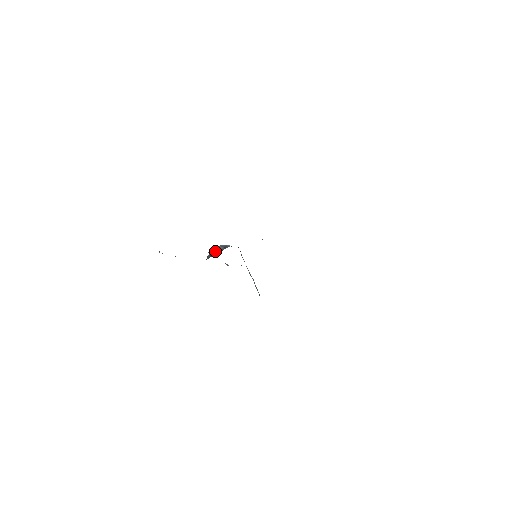
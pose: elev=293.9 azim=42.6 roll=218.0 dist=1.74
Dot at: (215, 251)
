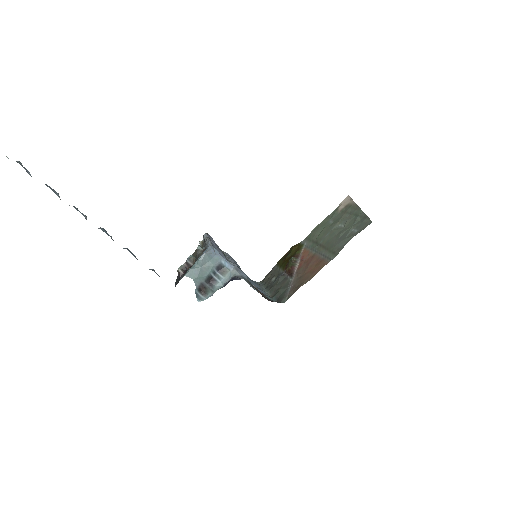
Dot at: (205, 280)
